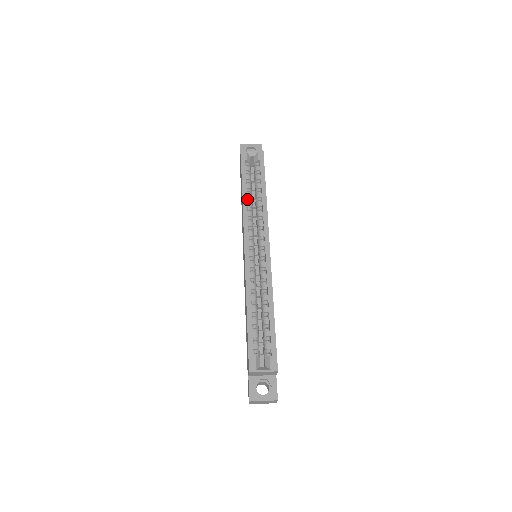
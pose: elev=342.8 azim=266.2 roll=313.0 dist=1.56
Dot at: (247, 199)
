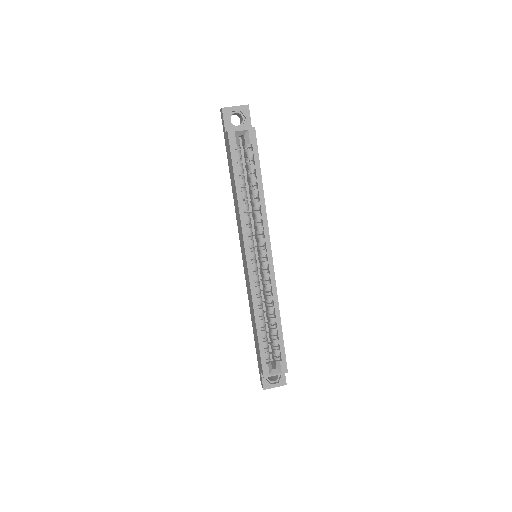
Dot at: (242, 198)
